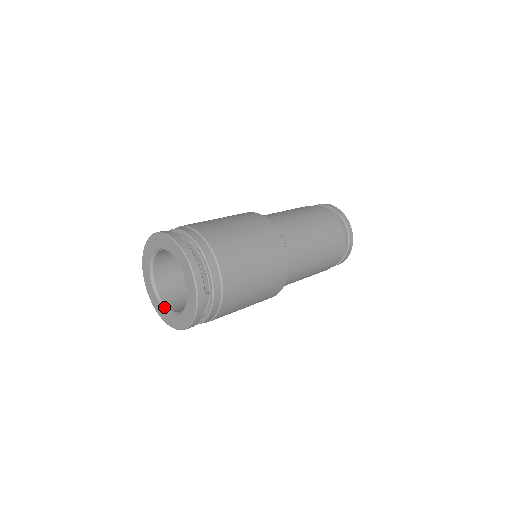
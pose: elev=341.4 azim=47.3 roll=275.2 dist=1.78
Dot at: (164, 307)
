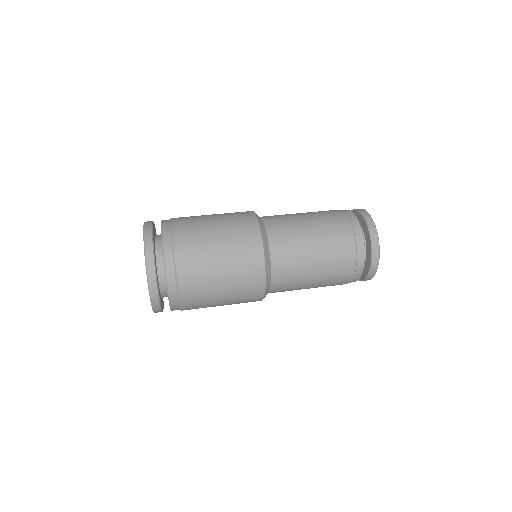
Dot at: occluded
